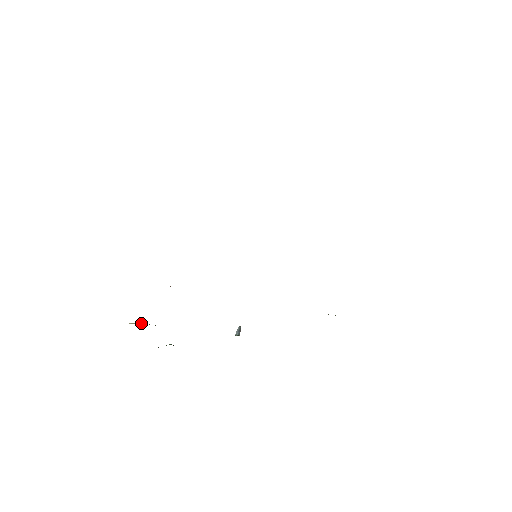
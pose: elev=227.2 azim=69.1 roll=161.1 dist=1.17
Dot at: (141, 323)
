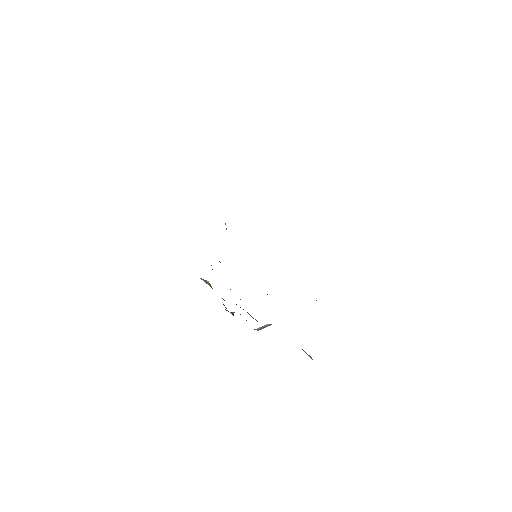
Dot at: (204, 281)
